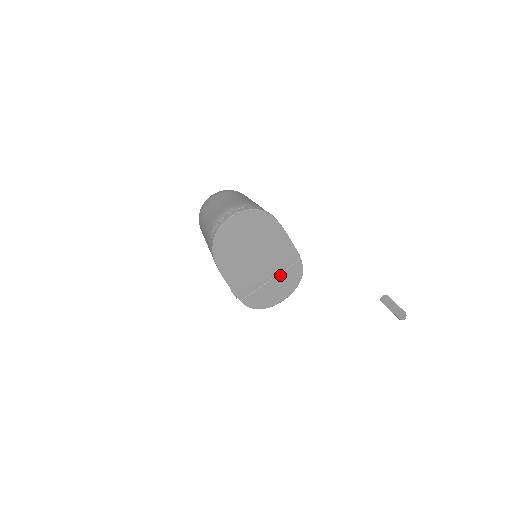
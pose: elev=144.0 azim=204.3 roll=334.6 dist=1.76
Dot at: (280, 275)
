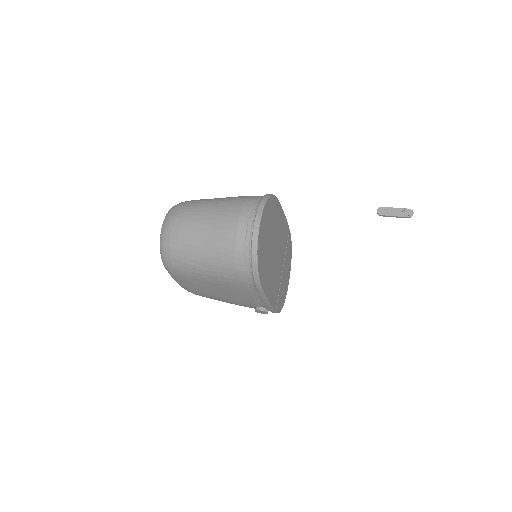
Dot at: (285, 258)
